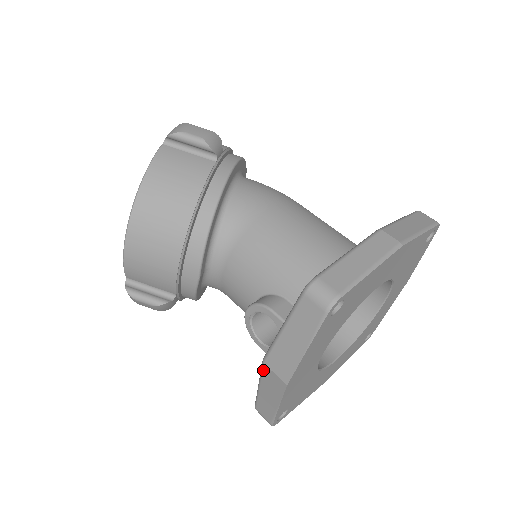
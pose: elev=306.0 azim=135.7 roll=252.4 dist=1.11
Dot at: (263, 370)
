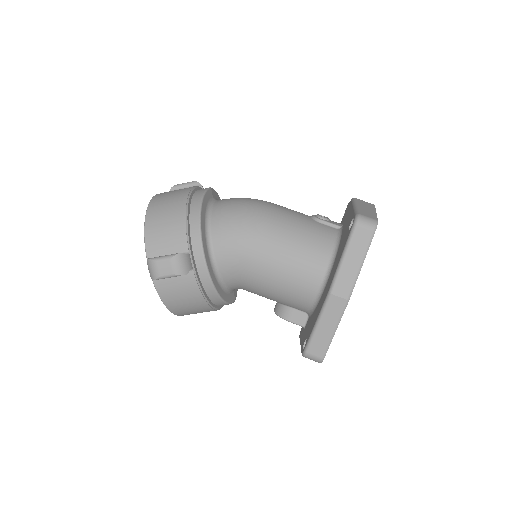
Dot at: occluded
